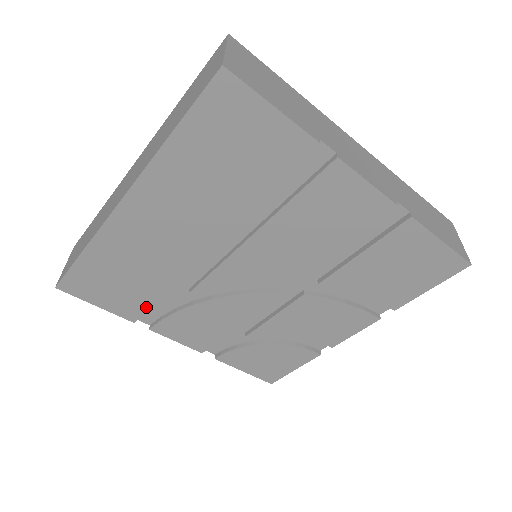
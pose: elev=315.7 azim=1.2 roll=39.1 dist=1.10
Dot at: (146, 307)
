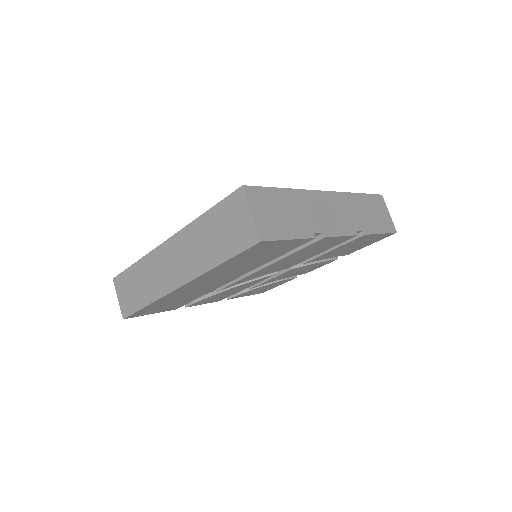
Dot at: occluded
